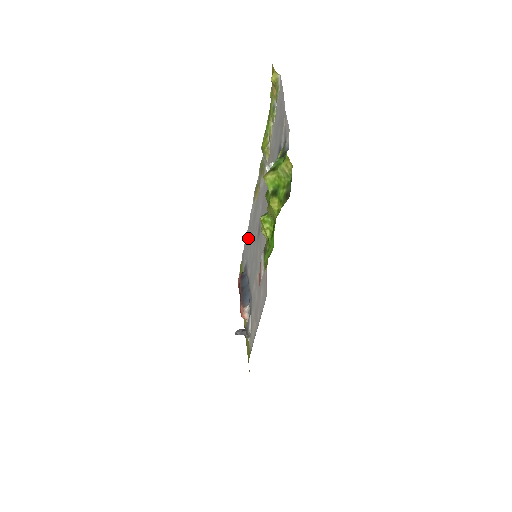
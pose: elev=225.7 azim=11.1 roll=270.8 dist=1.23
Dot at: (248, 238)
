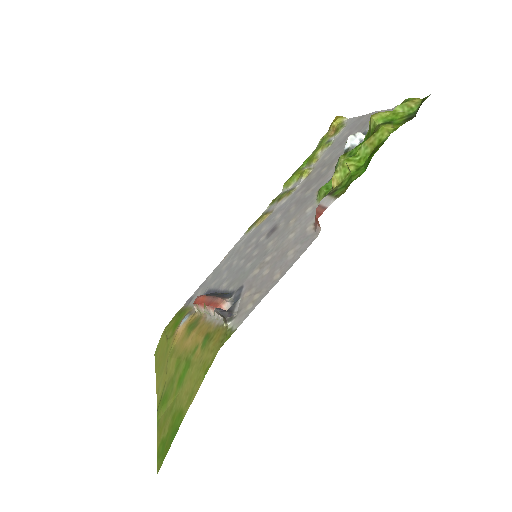
Dot at: (220, 269)
